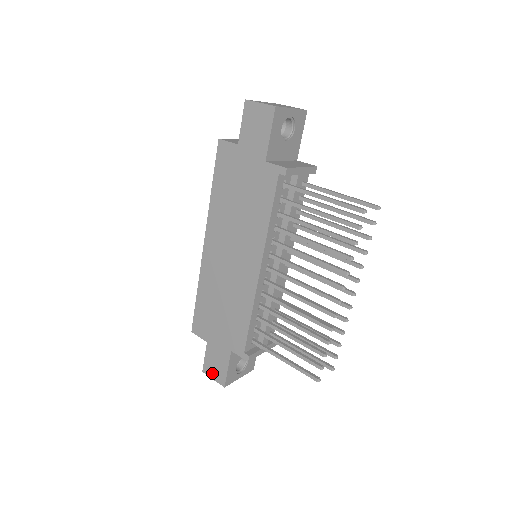
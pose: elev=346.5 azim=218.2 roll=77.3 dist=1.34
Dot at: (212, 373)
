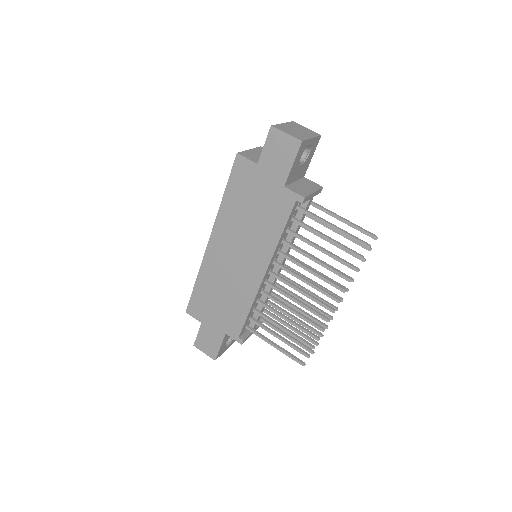
Dot at: (204, 348)
